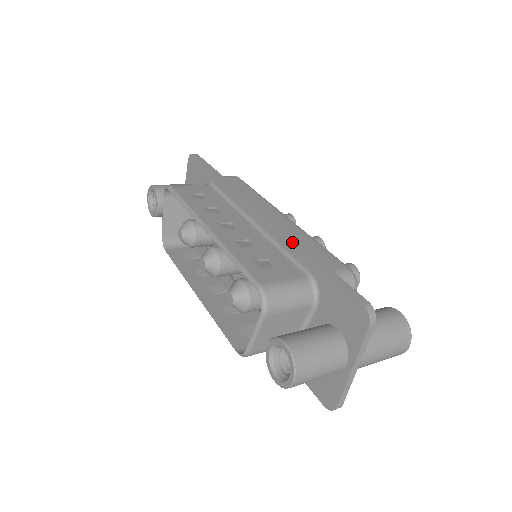
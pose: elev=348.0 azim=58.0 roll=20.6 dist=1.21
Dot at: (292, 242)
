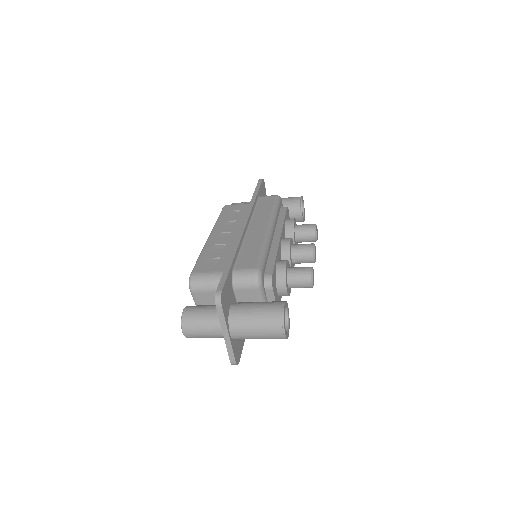
Dot at: (233, 247)
